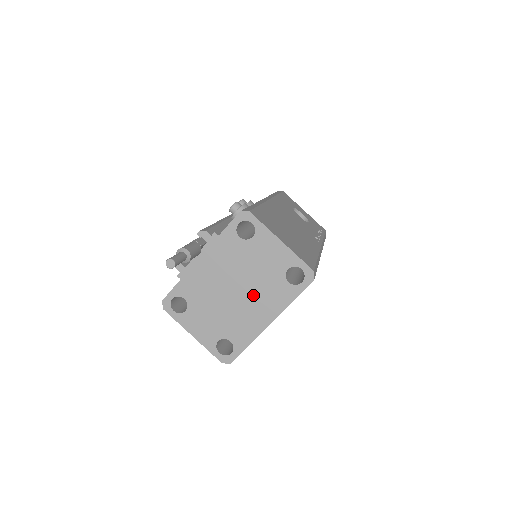
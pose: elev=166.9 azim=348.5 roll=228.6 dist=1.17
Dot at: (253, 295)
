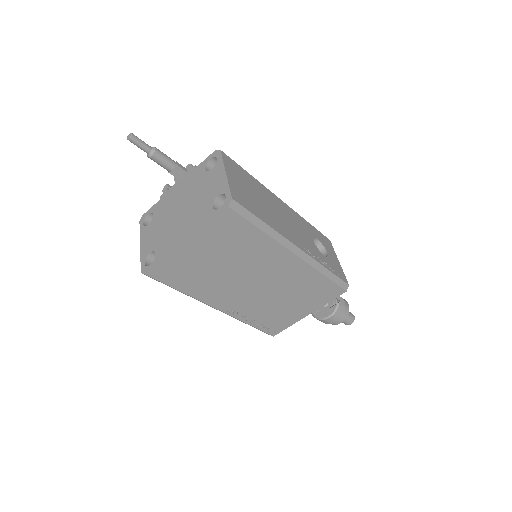
Dot at: (188, 216)
